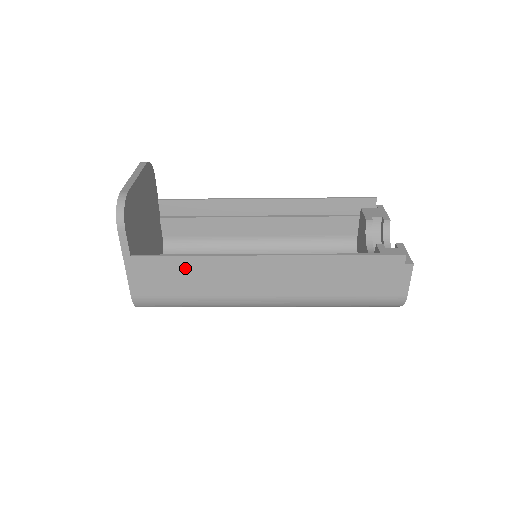
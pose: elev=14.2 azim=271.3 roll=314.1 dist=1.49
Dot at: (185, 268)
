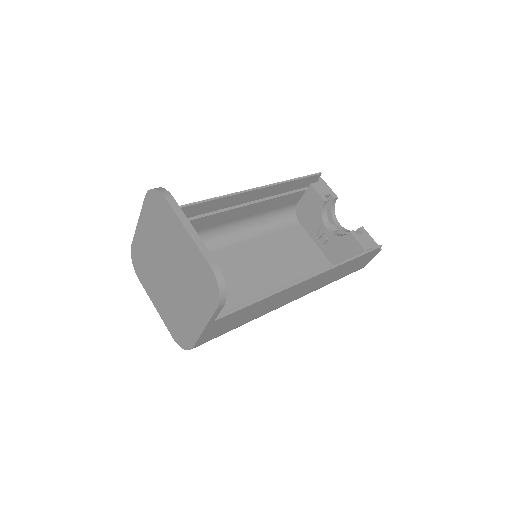
Dot at: (251, 309)
